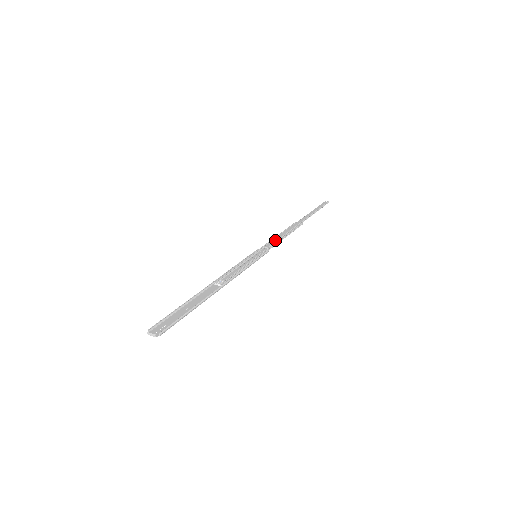
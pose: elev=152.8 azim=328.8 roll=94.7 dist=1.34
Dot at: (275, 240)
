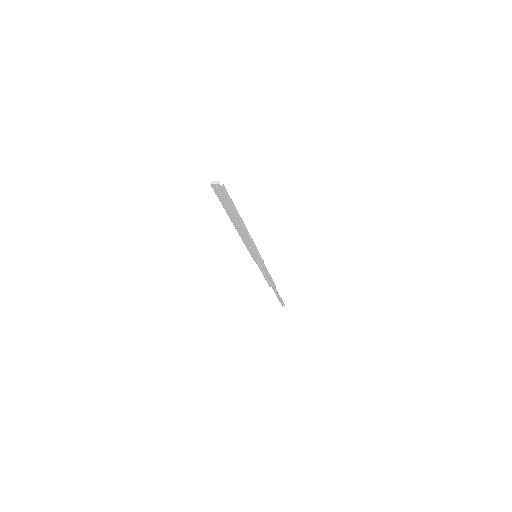
Dot at: (264, 268)
